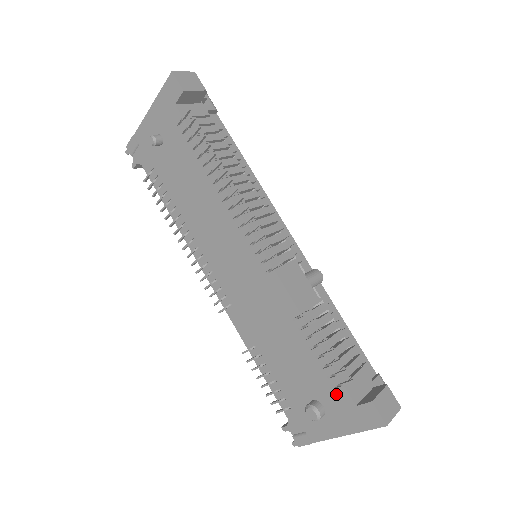
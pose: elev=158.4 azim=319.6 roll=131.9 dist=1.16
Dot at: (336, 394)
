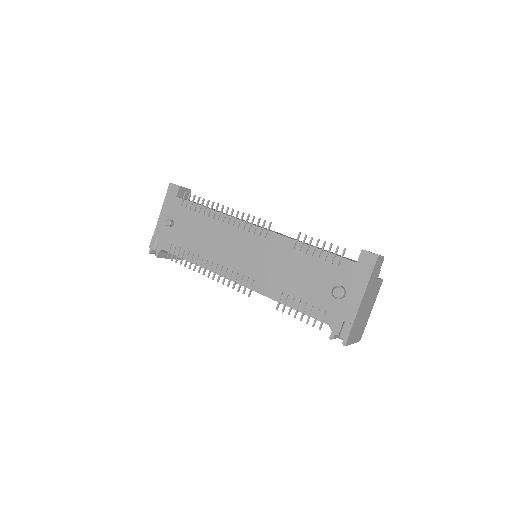
Dot at: (343, 268)
